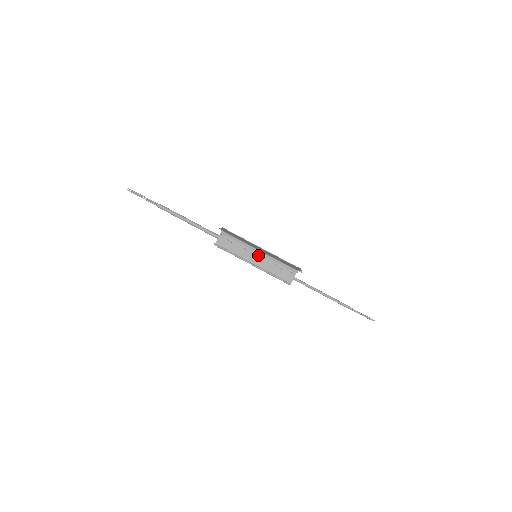
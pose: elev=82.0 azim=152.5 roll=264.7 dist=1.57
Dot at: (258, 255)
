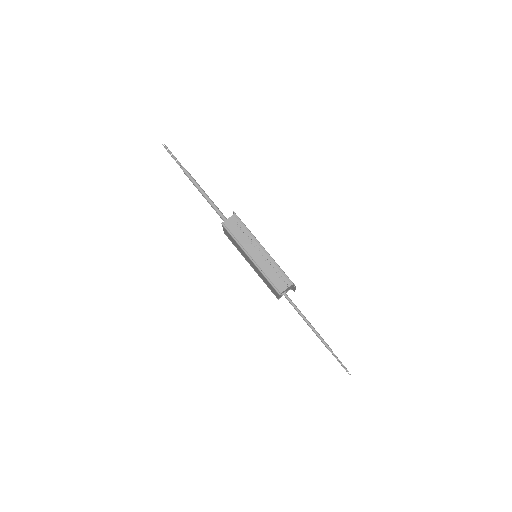
Dot at: (260, 251)
